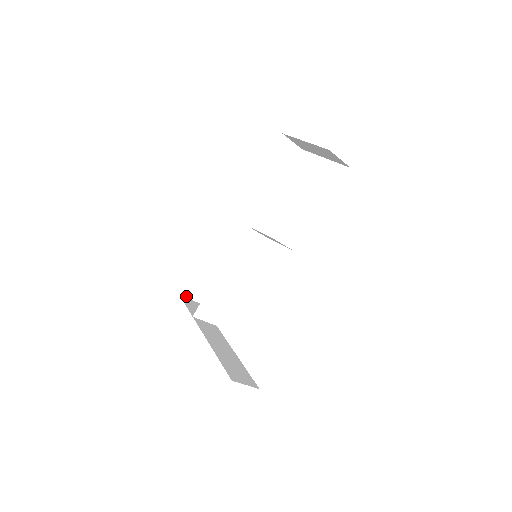
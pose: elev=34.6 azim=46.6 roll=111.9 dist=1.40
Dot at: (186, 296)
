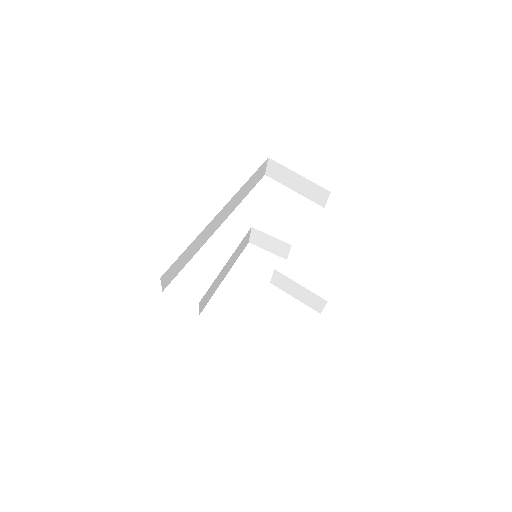
Dot at: (161, 280)
